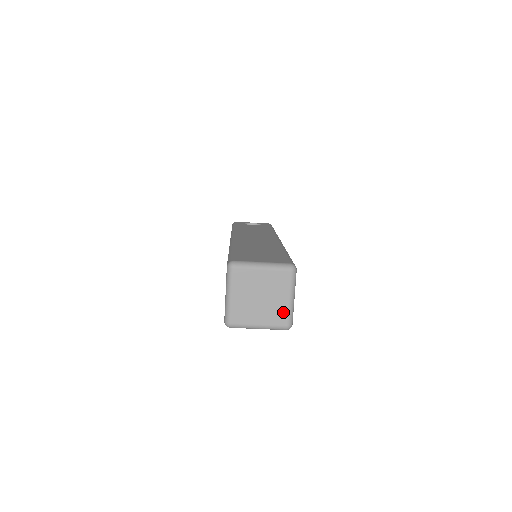
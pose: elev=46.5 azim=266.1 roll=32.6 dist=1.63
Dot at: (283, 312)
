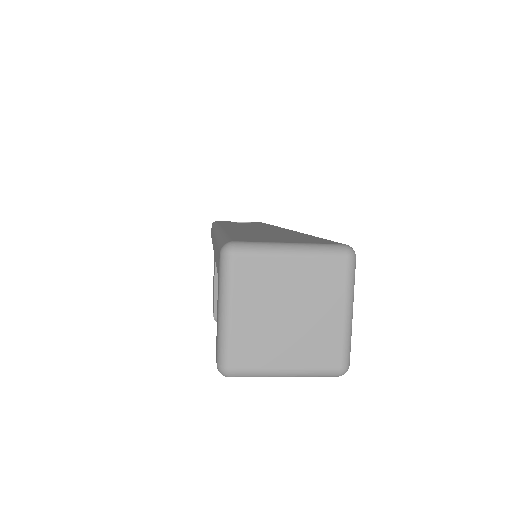
Dot at: (333, 341)
